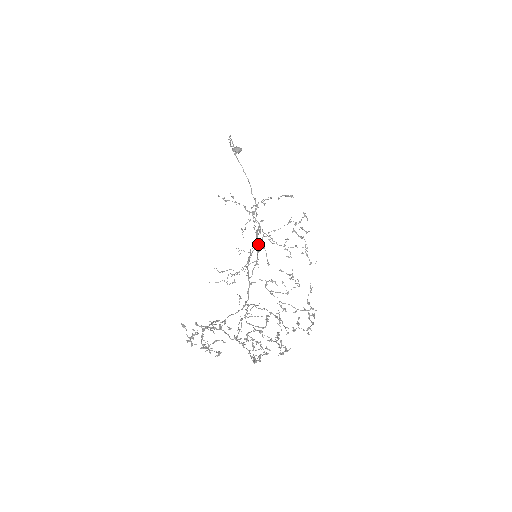
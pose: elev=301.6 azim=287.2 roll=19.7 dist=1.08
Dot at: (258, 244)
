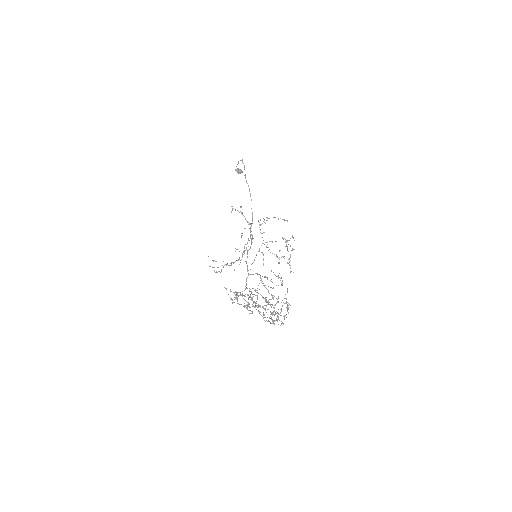
Dot at: (246, 248)
